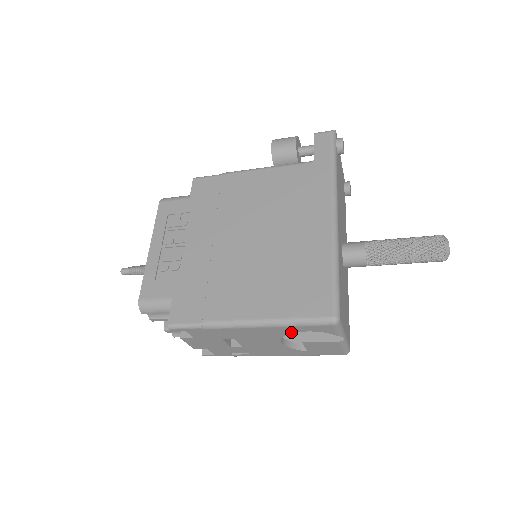
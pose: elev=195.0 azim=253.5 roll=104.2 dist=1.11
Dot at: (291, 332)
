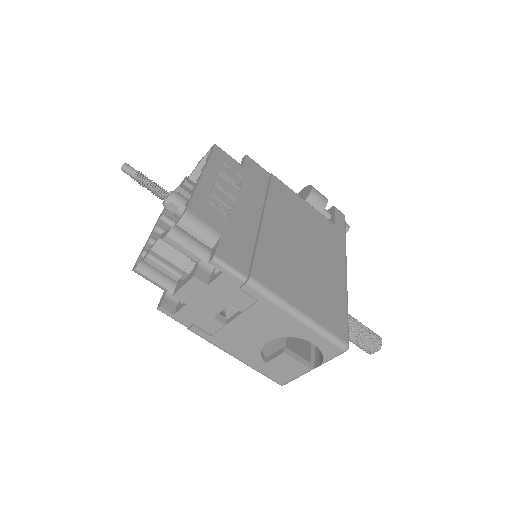
Dot at: (301, 337)
